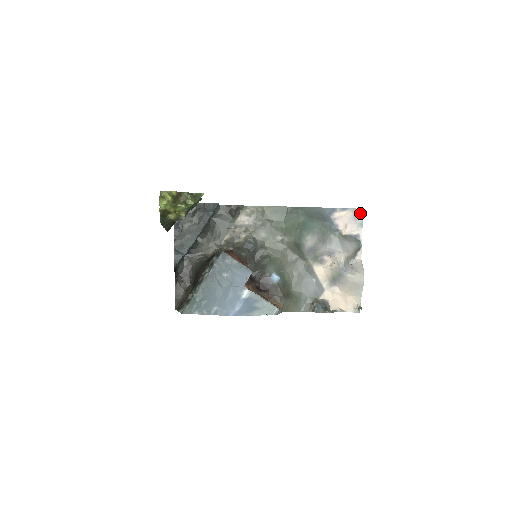
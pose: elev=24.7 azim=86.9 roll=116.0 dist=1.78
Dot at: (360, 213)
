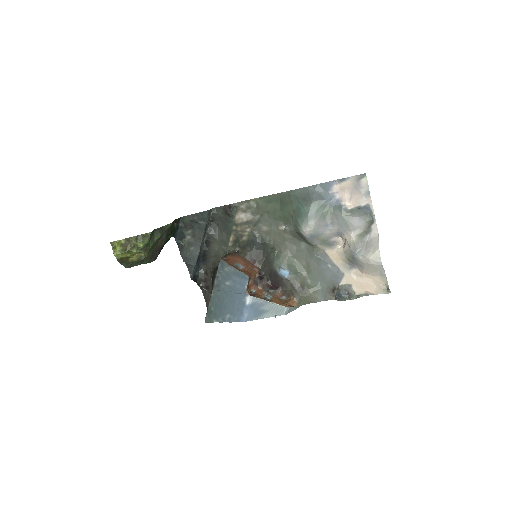
Dot at: (364, 179)
